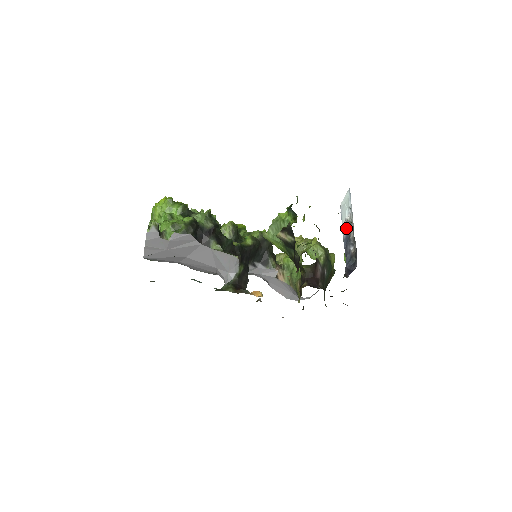
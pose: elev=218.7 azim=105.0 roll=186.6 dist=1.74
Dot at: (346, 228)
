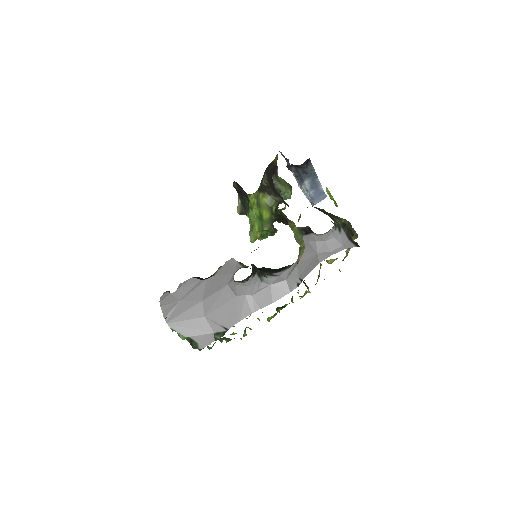
Dot at: occluded
